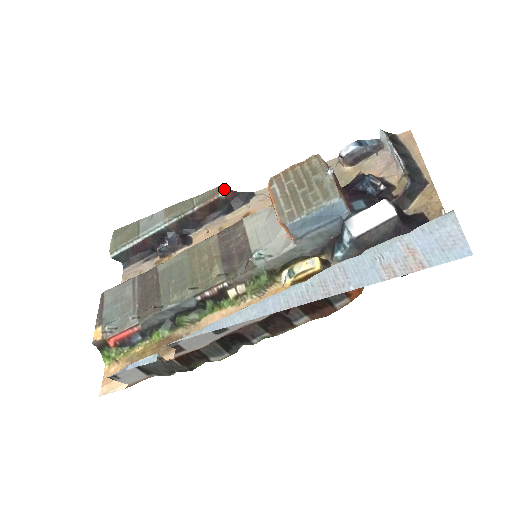
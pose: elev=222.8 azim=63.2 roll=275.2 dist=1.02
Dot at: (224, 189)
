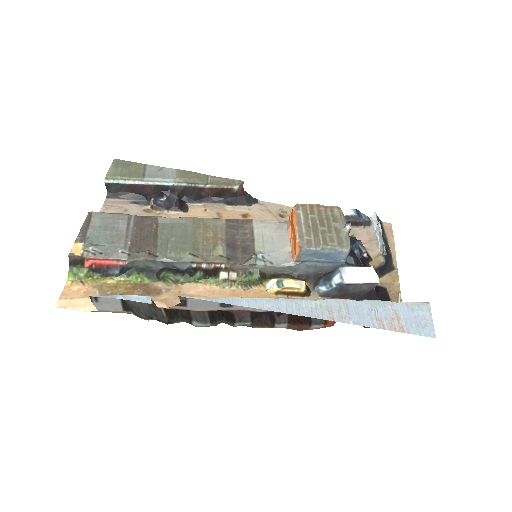
Dot at: (240, 185)
